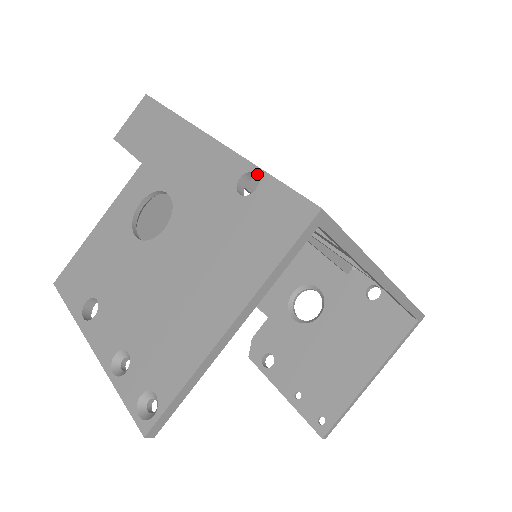
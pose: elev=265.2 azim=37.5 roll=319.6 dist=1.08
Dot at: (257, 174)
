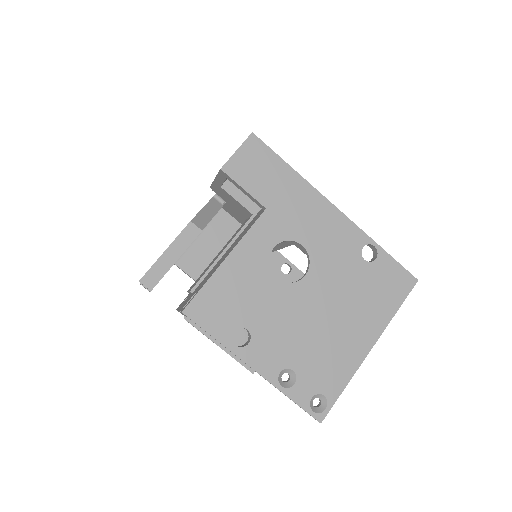
Dot at: (376, 247)
